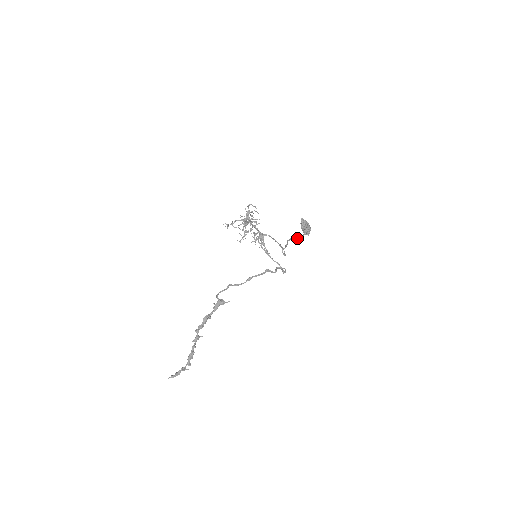
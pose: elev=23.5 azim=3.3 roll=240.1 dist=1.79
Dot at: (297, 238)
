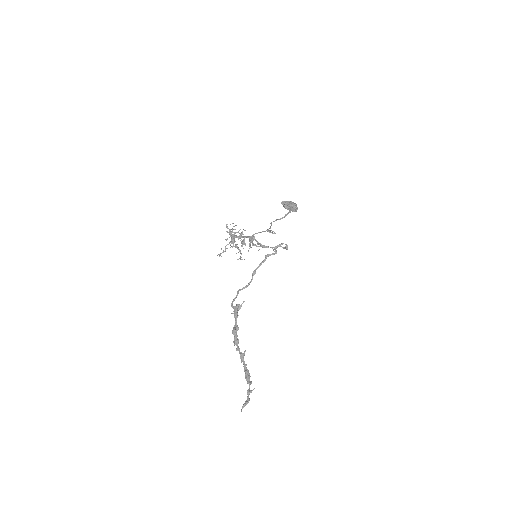
Dot at: (284, 217)
